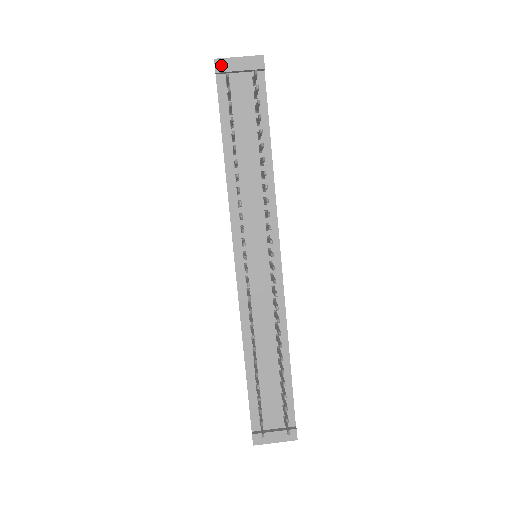
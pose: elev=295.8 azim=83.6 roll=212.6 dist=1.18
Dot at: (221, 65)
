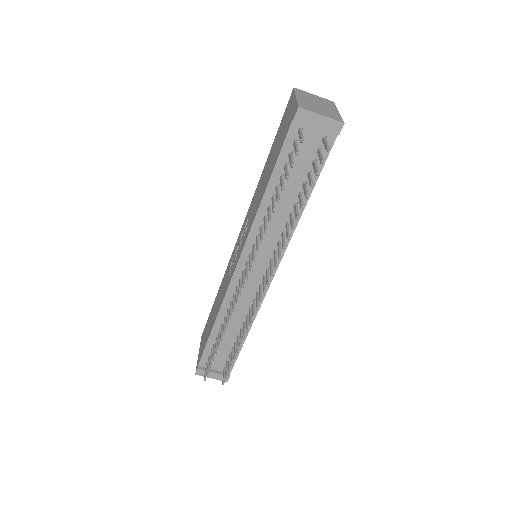
Dot at: (302, 115)
